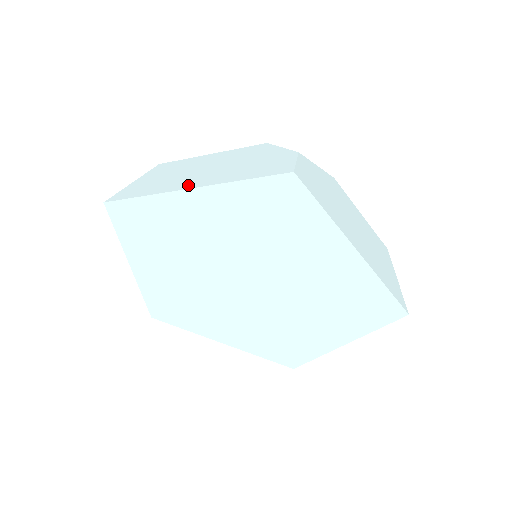
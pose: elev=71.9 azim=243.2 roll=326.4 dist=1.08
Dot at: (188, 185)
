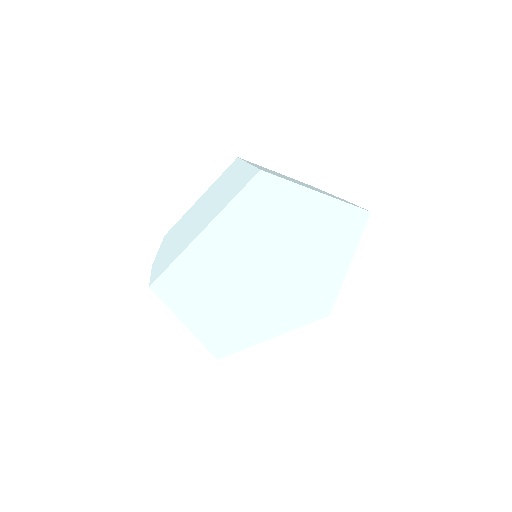
Dot at: (316, 190)
